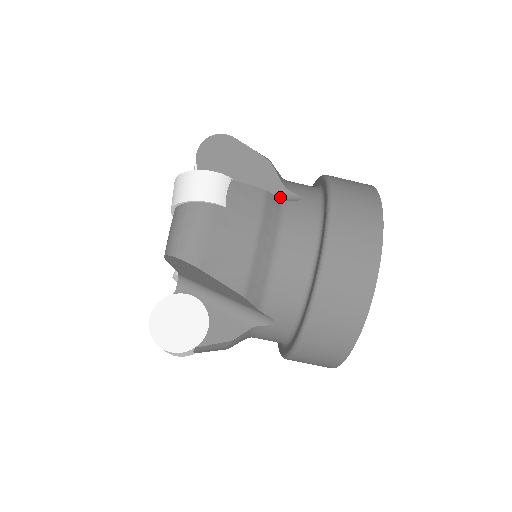
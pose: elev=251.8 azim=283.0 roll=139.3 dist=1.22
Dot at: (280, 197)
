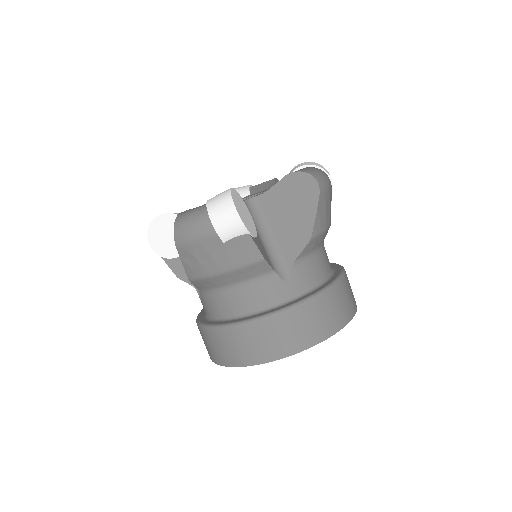
Dot at: occluded
